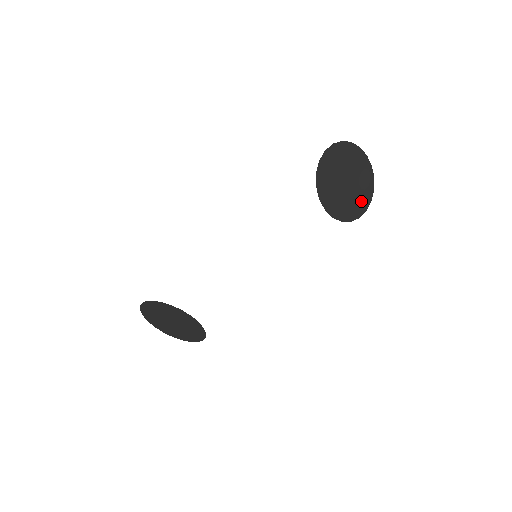
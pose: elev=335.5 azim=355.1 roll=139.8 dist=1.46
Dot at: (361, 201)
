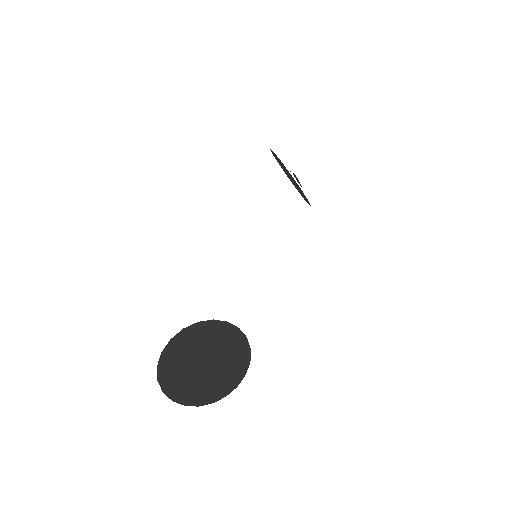
Dot at: occluded
